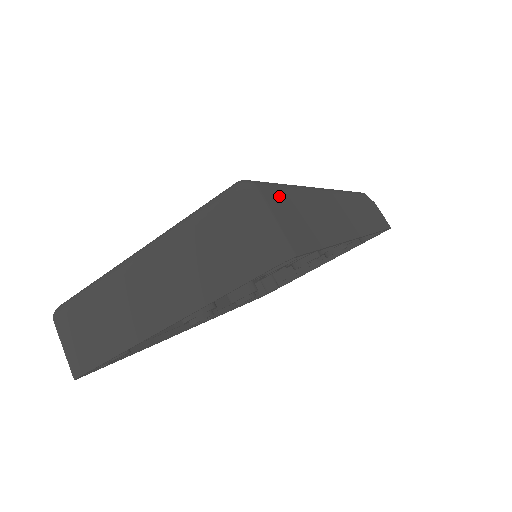
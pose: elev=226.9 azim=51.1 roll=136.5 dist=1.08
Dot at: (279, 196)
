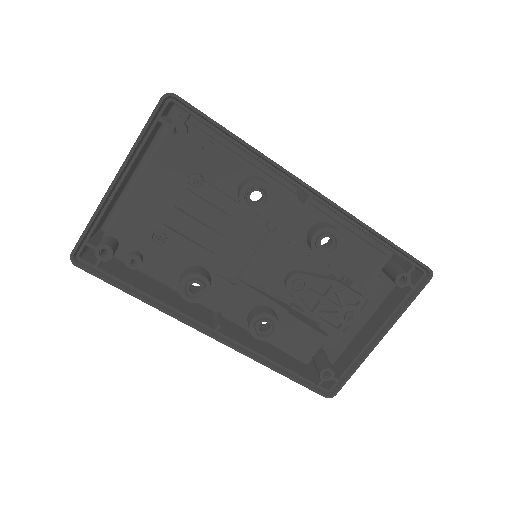
Dot at: occluded
